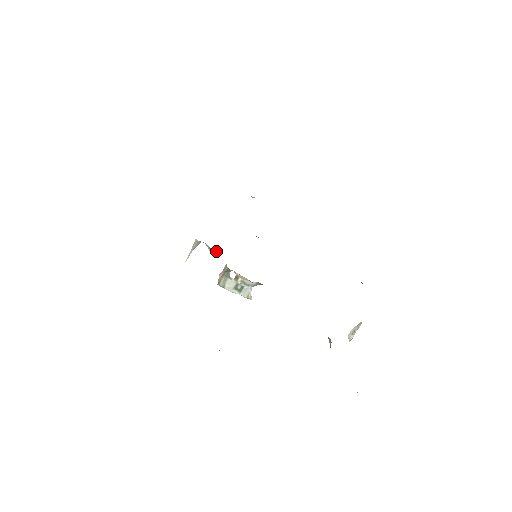
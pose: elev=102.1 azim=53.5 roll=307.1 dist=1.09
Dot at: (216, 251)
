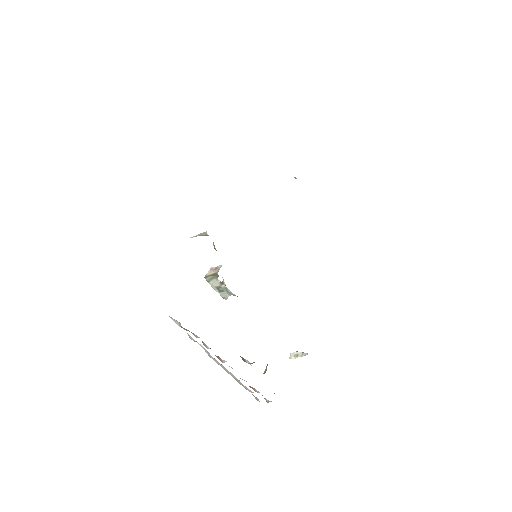
Dot at: occluded
